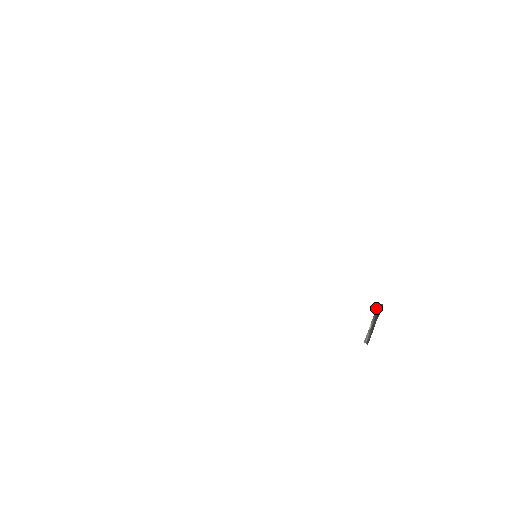
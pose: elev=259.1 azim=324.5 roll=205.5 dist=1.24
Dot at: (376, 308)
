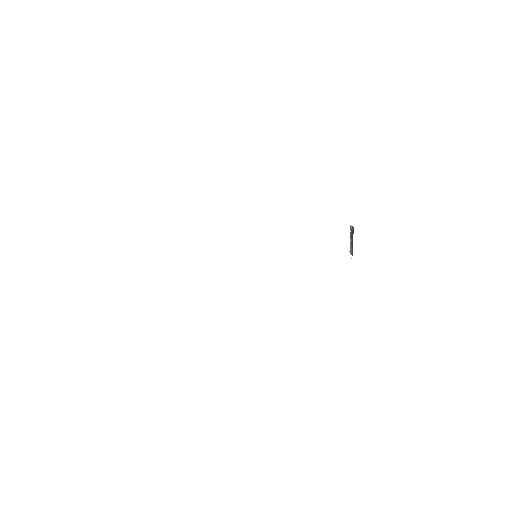
Dot at: (350, 227)
